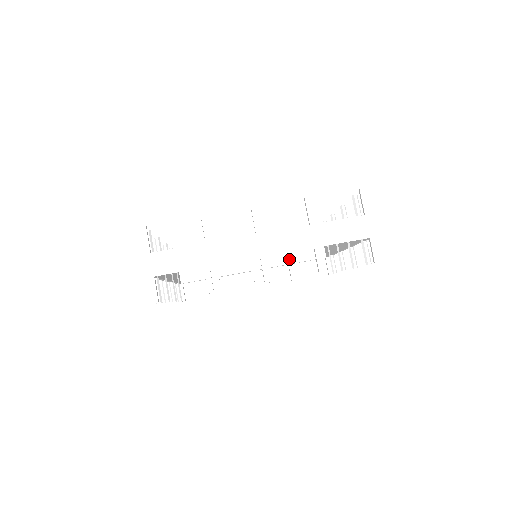
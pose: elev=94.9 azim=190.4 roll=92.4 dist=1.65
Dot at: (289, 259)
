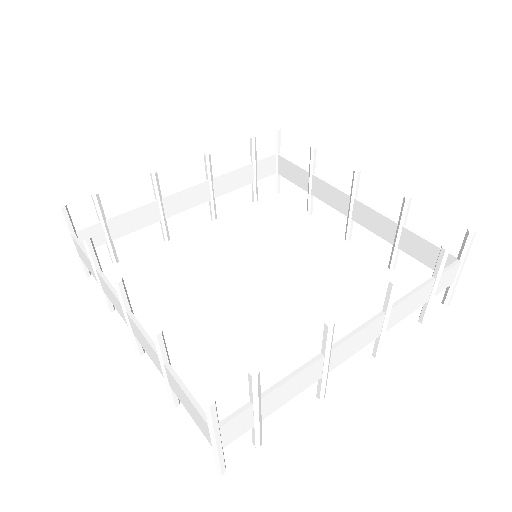
Dot at: (395, 240)
